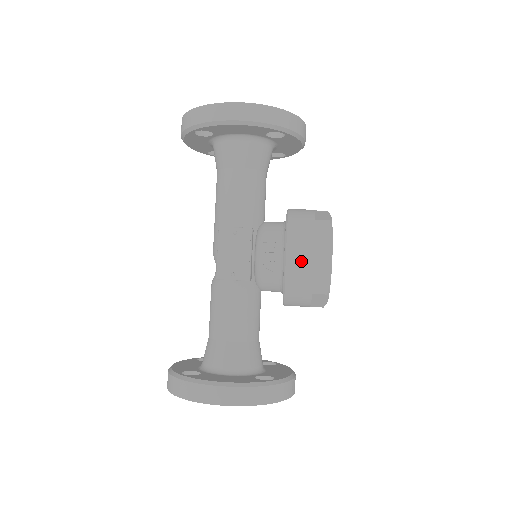
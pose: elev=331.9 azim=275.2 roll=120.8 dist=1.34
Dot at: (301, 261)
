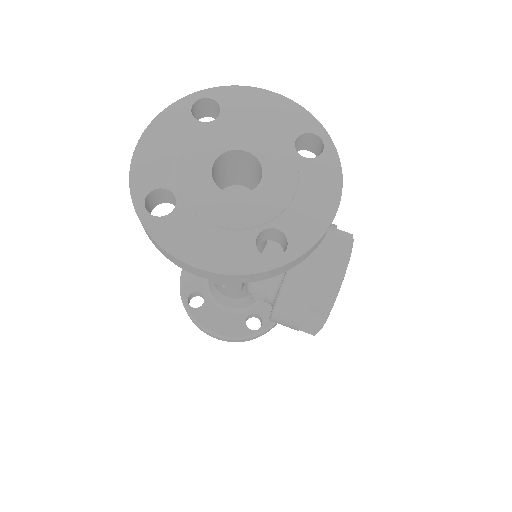
Dot at: occluded
